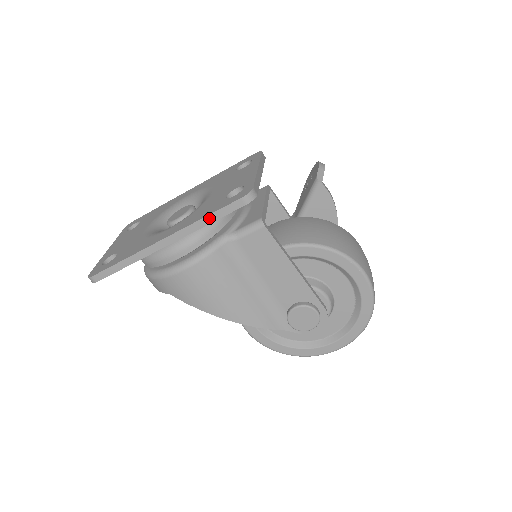
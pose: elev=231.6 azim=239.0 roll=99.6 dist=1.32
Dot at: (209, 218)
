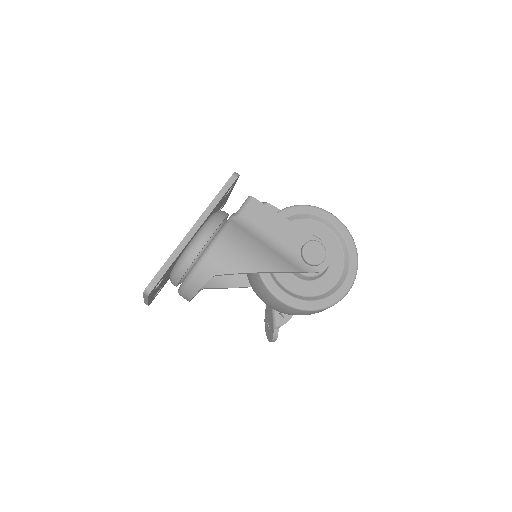
Dot at: (218, 197)
